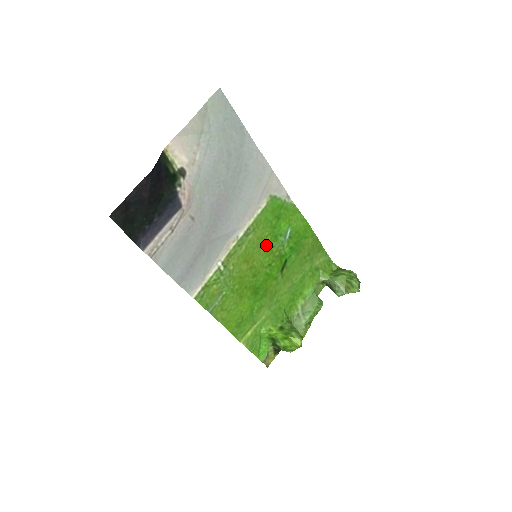
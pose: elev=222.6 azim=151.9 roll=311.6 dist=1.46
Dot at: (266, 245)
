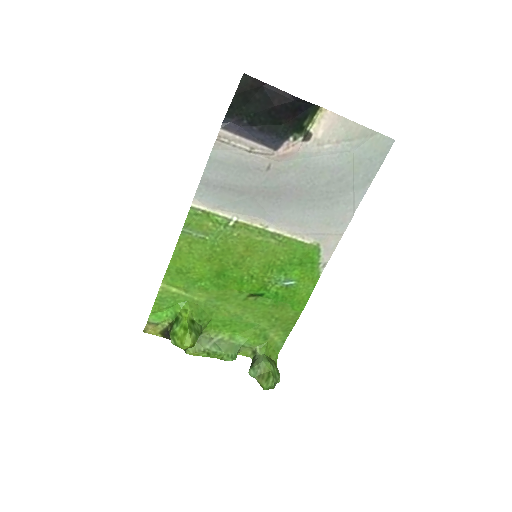
Dot at: (270, 263)
